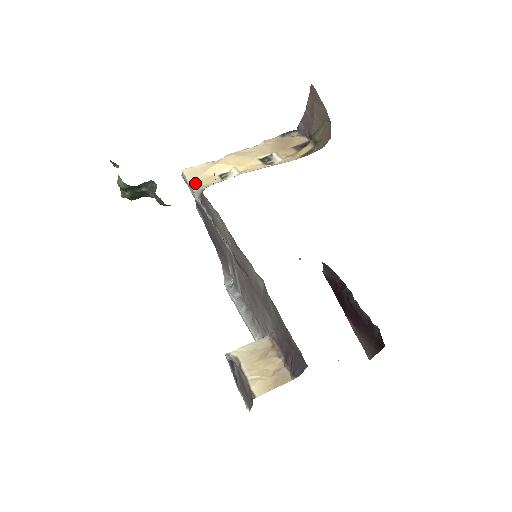
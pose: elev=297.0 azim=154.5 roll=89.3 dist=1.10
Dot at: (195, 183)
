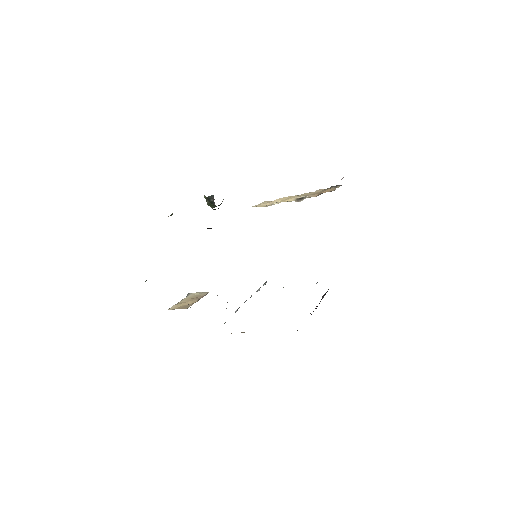
Dot at: occluded
